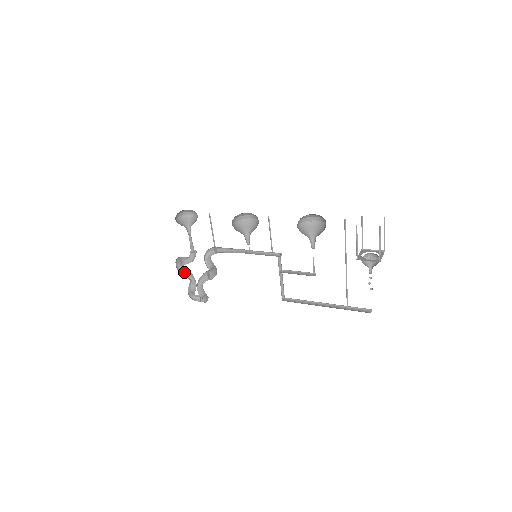
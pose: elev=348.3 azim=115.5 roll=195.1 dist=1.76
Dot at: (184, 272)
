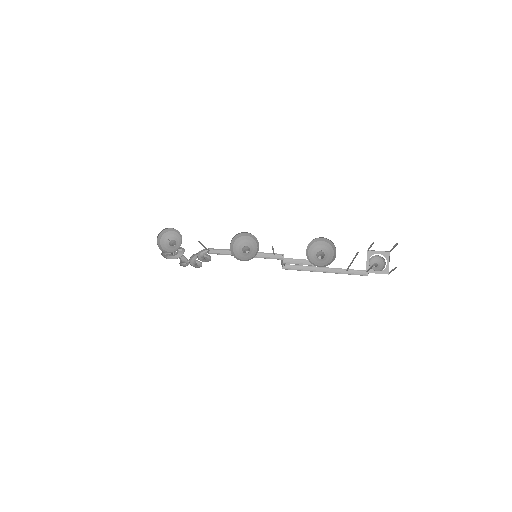
Dot at: occluded
